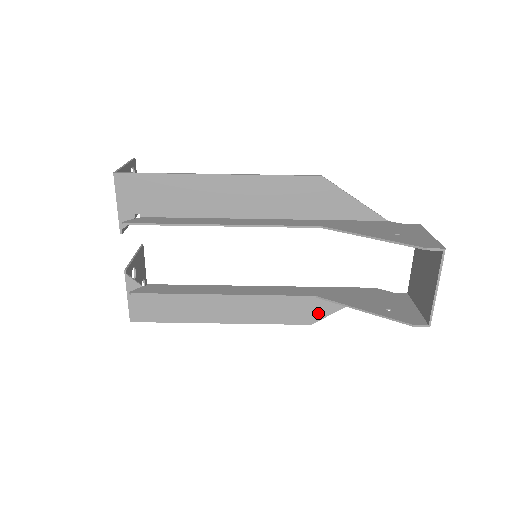
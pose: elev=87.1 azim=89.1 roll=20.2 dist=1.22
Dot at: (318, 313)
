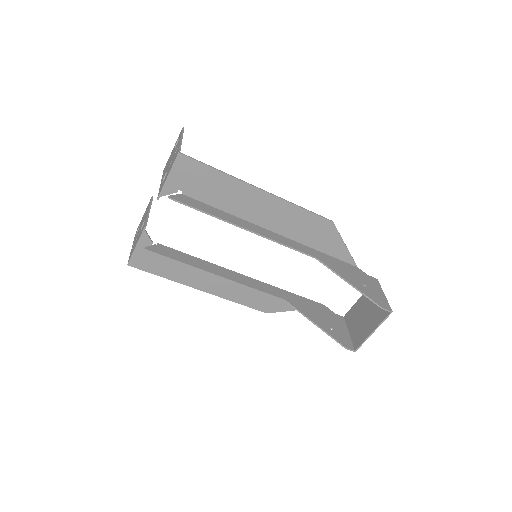
Dot at: (276, 308)
